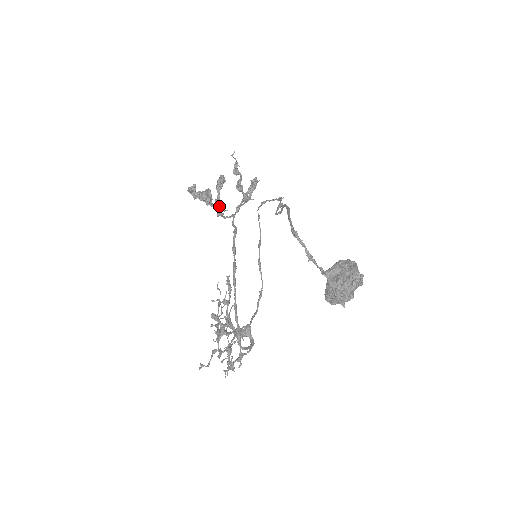
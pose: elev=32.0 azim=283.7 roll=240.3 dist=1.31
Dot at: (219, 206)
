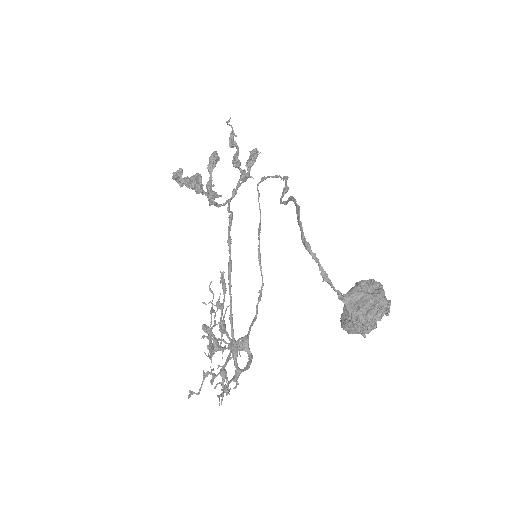
Dot at: (211, 192)
